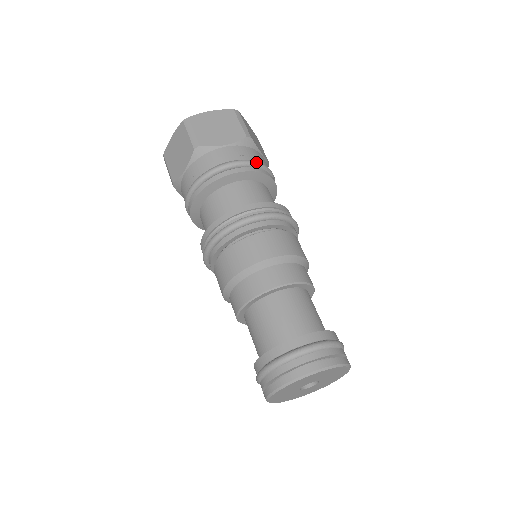
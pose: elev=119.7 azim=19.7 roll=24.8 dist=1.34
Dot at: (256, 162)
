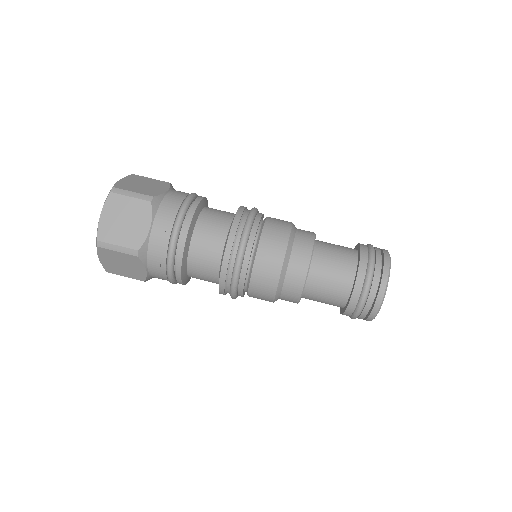
Dot at: occluded
